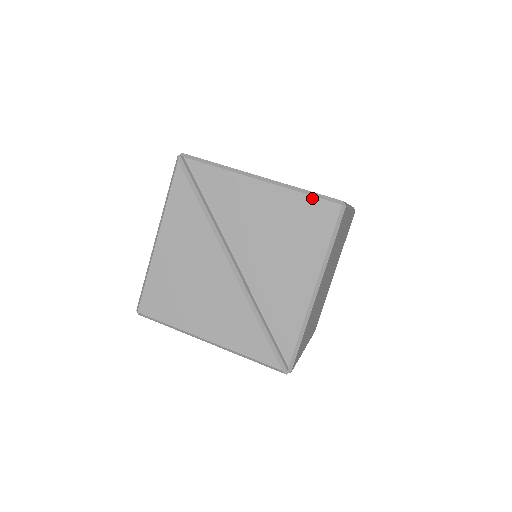
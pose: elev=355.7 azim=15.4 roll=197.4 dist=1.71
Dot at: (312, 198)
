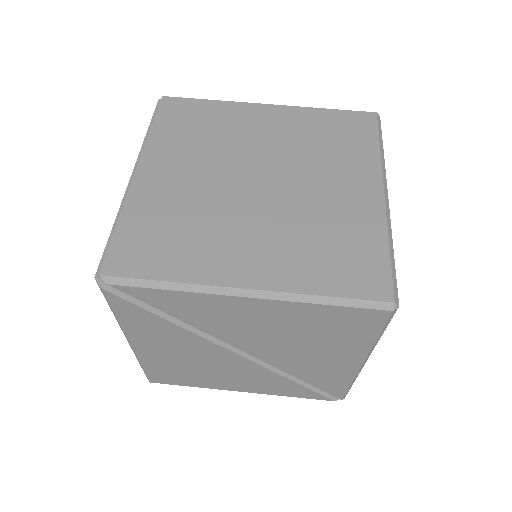
Dot at: (342, 308)
